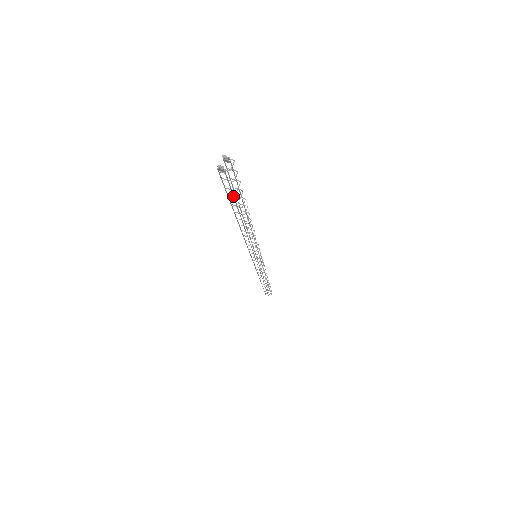
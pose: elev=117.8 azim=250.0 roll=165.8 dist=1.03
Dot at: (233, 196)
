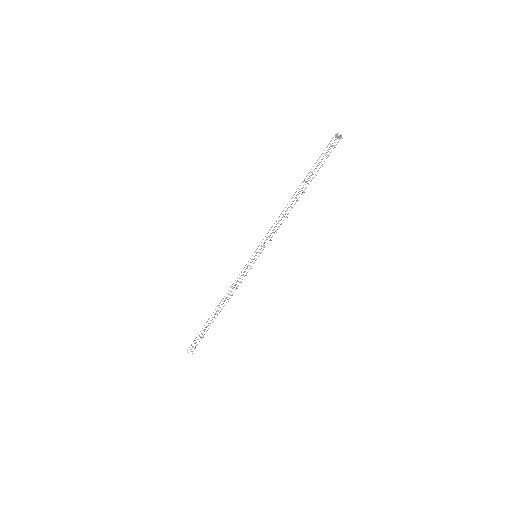
Dot at: occluded
